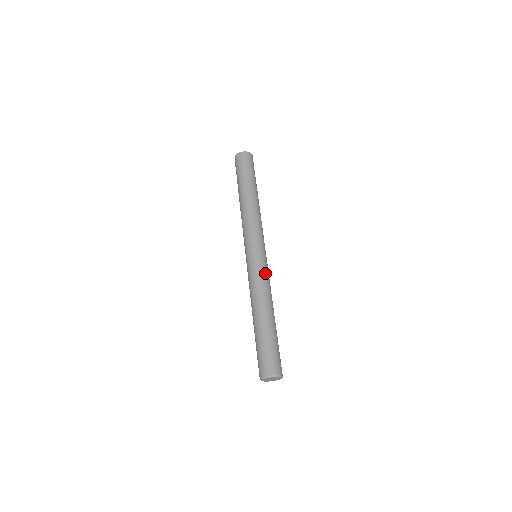
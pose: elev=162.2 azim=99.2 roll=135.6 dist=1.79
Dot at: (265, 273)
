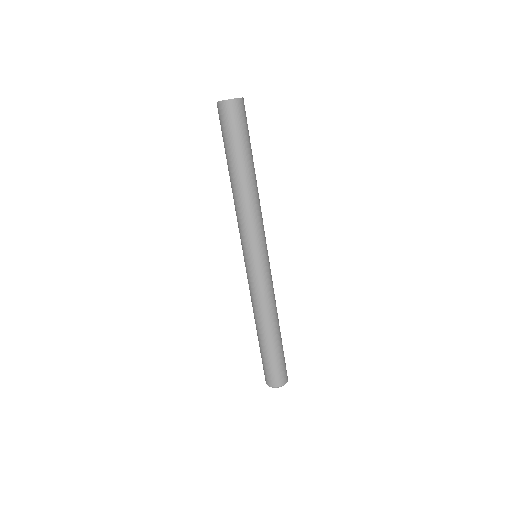
Dot at: (270, 283)
